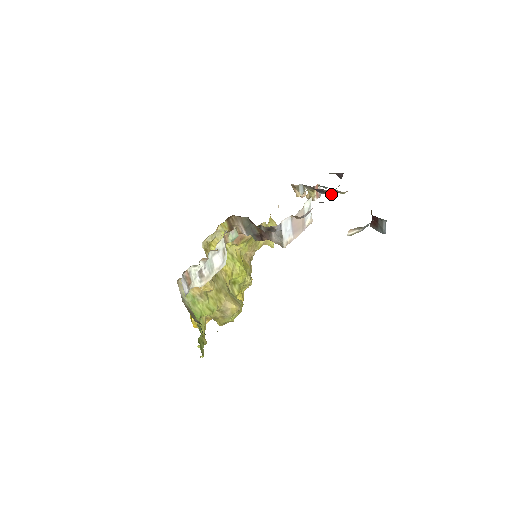
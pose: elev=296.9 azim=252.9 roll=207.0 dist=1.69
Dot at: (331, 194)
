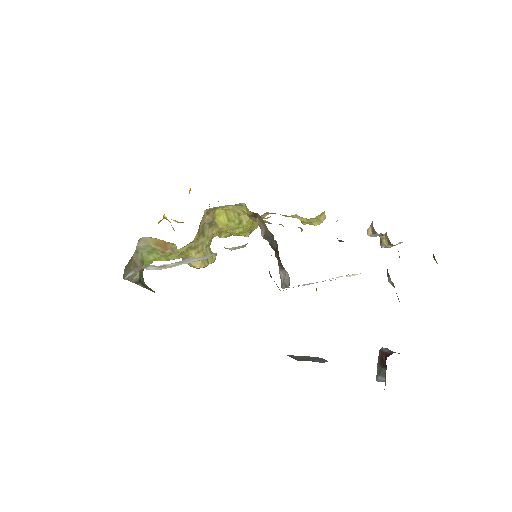
Dot at: (390, 283)
